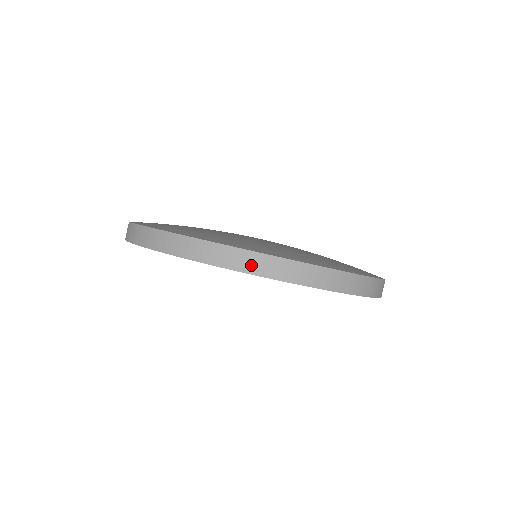
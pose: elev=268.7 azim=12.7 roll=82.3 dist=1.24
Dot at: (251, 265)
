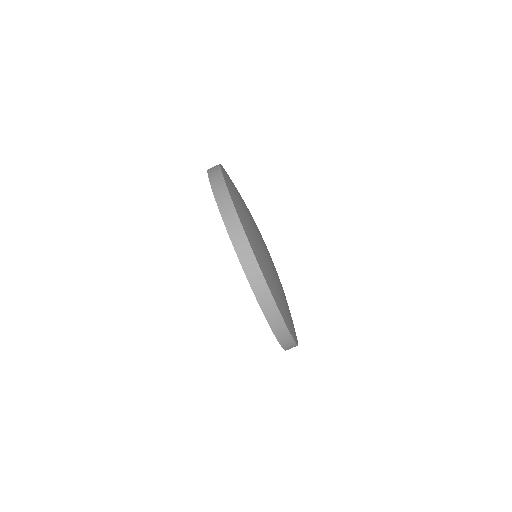
Dot at: (233, 228)
